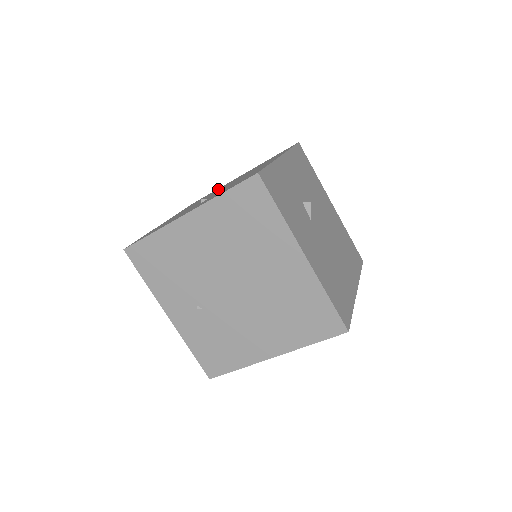
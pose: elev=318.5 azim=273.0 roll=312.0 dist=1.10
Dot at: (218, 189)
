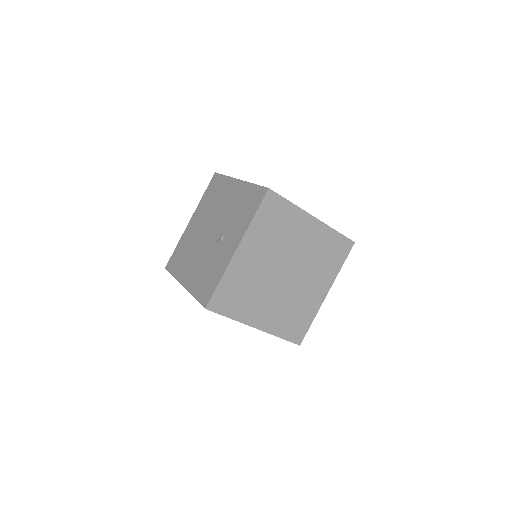
Dot at: (189, 239)
